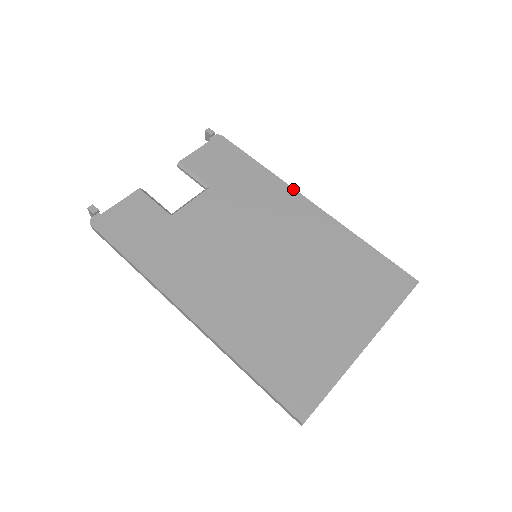
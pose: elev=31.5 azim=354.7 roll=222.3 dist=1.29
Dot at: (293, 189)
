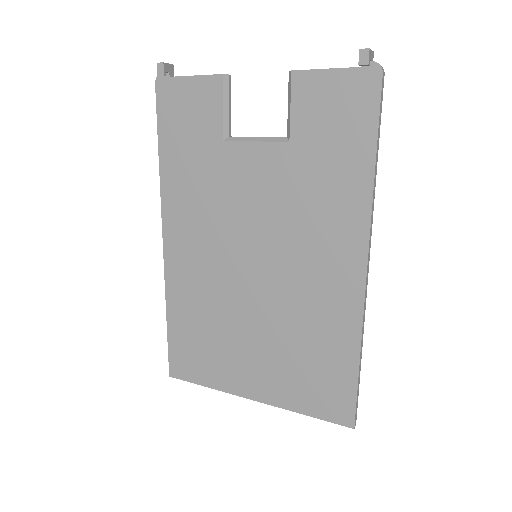
Dot at: (368, 235)
